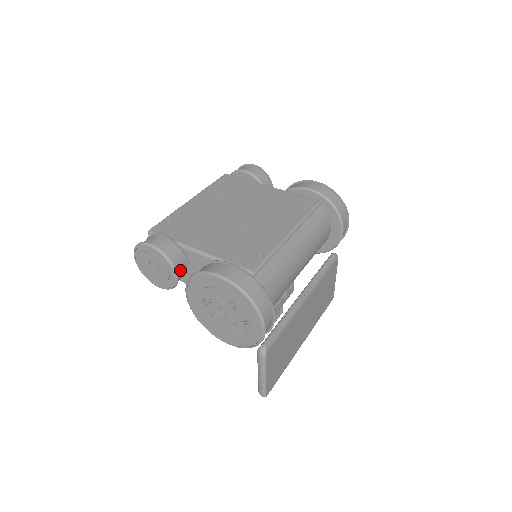
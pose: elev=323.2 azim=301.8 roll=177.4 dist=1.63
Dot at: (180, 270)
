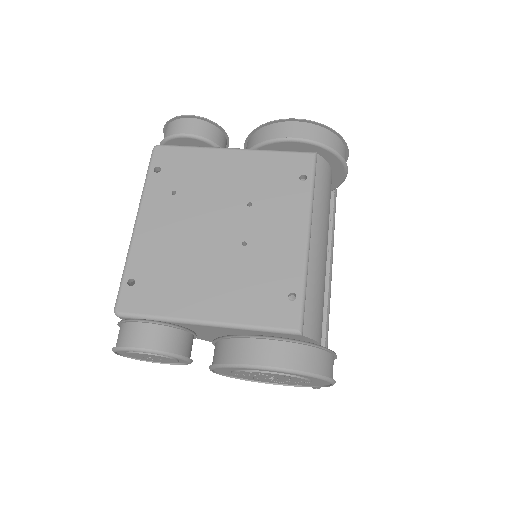
Dot at: (190, 349)
